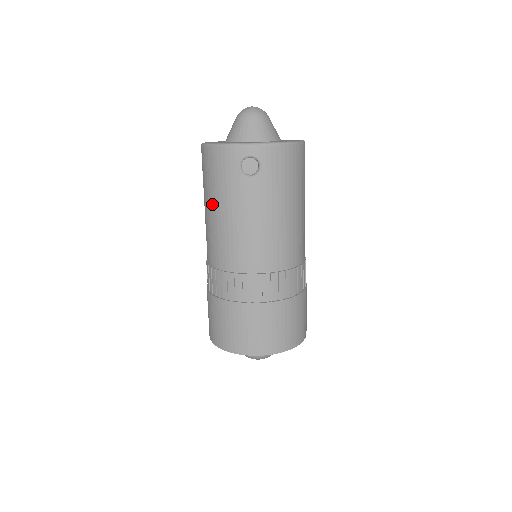
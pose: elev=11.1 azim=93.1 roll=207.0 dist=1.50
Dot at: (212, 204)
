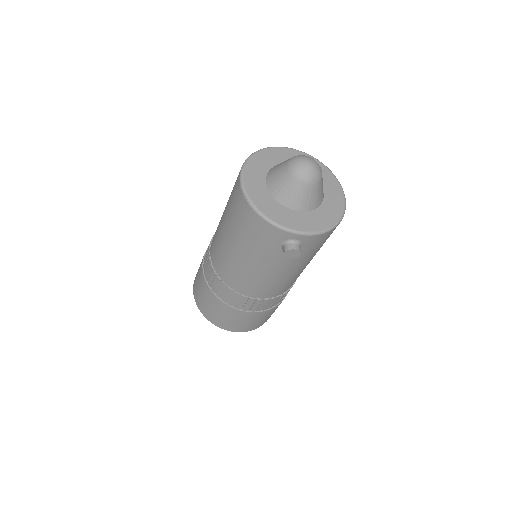
Dot at: (237, 246)
